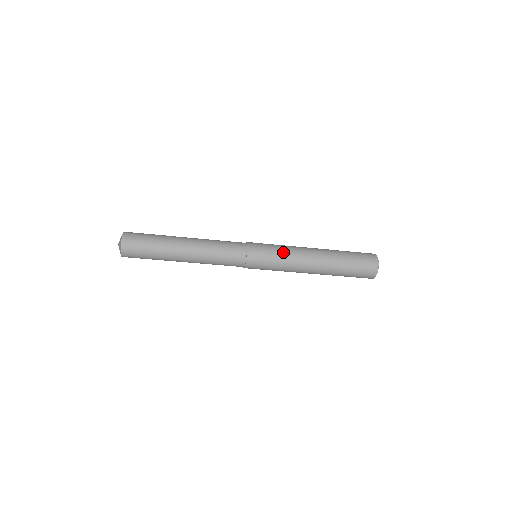
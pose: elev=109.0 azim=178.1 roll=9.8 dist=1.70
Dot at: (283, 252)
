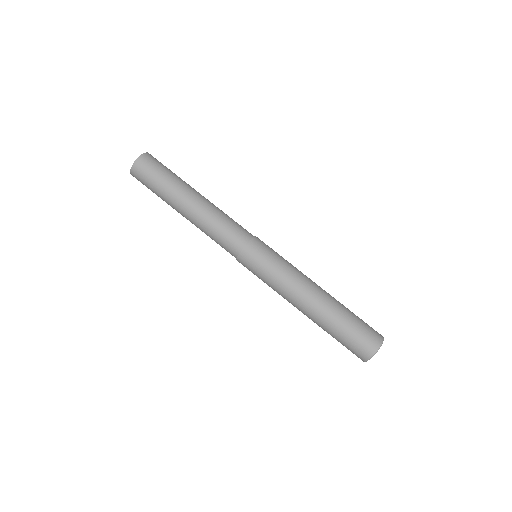
Dot at: (278, 274)
